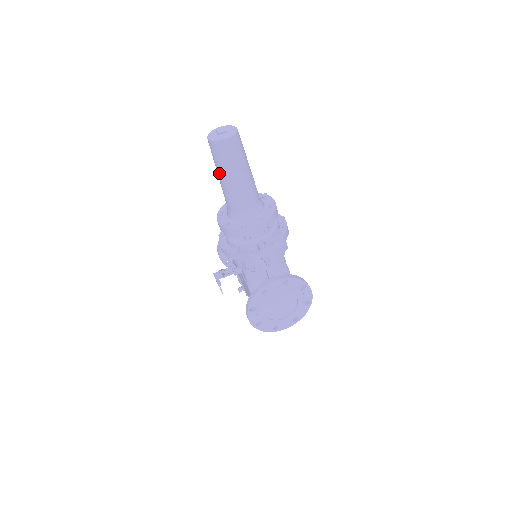
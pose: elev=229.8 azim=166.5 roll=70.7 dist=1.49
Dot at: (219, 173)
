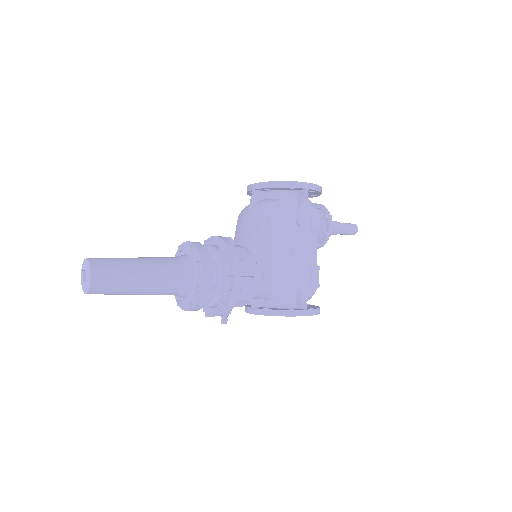
Dot at: occluded
